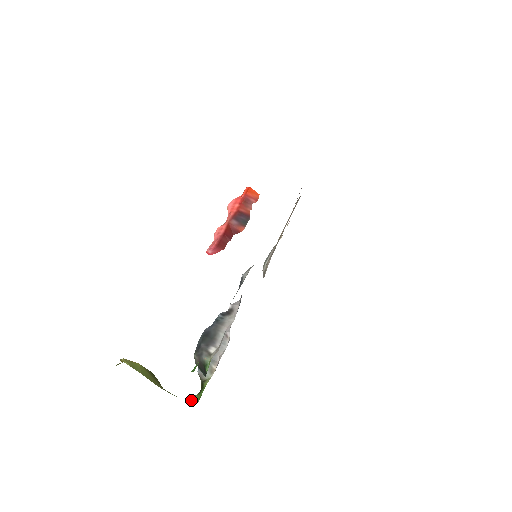
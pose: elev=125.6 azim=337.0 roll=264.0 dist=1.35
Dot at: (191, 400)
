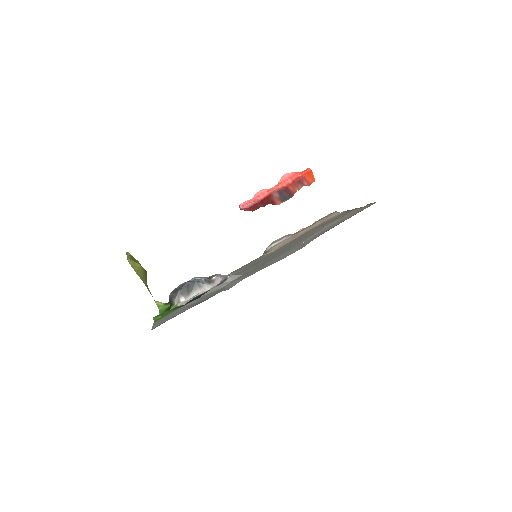
Dot at: (158, 304)
